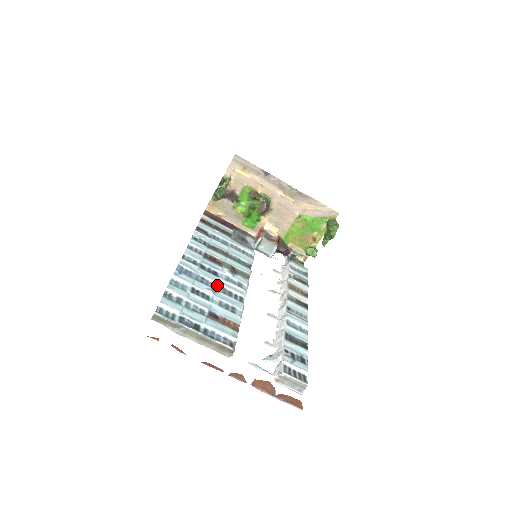
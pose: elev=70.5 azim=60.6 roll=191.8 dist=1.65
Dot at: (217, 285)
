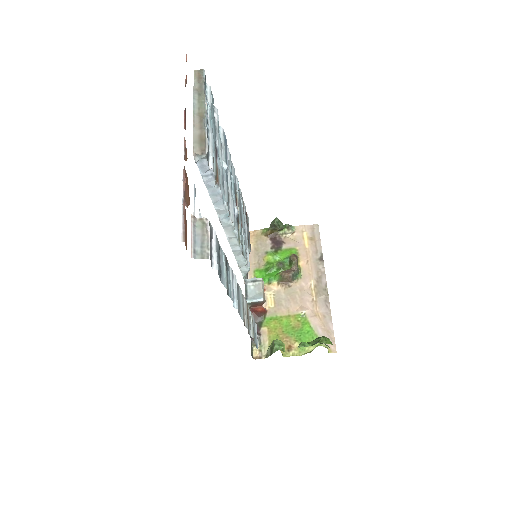
Dot at: (228, 185)
